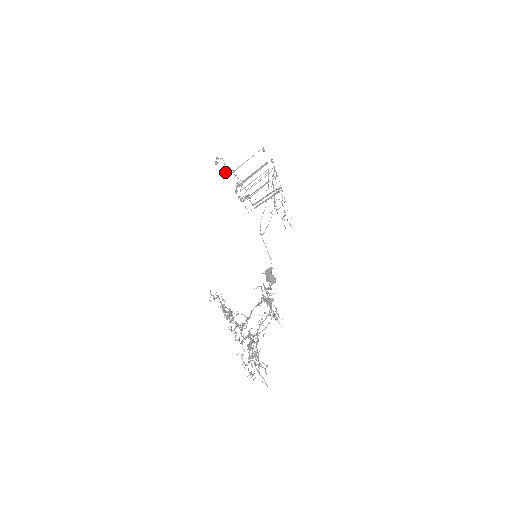
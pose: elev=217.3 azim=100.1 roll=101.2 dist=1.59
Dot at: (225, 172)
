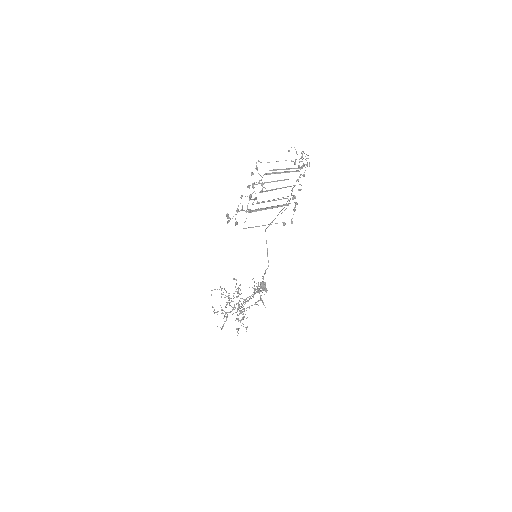
Dot at: (236, 224)
